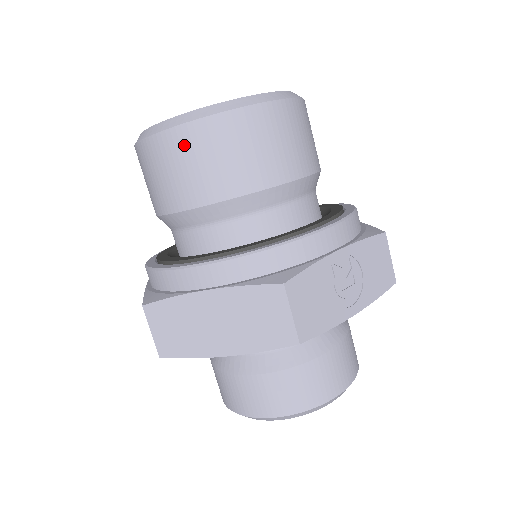
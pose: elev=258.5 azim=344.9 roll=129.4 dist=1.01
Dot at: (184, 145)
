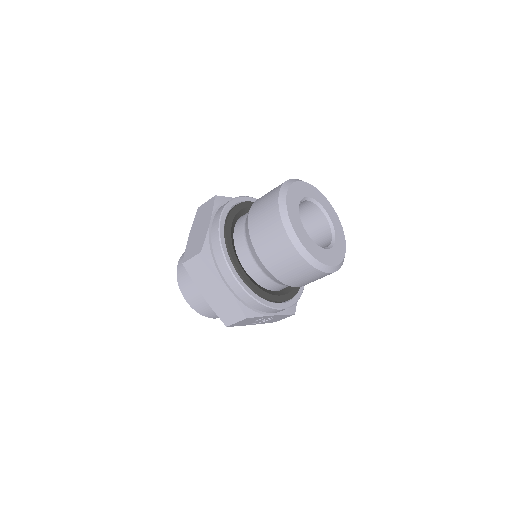
Dot at: (286, 251)
